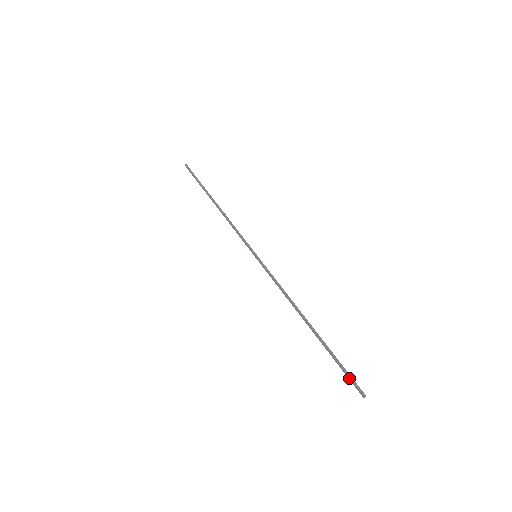
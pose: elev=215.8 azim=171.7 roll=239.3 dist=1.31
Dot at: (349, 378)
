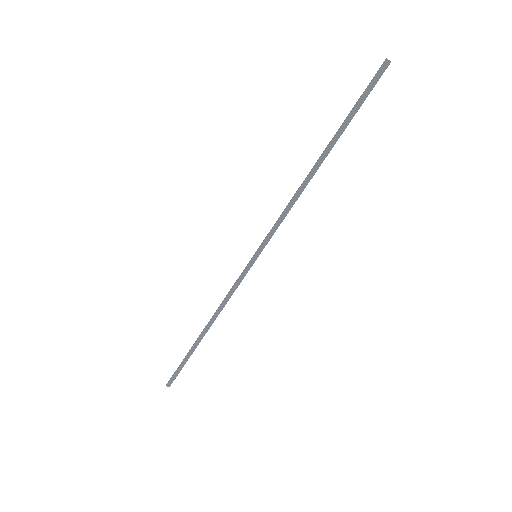
Dot at: (370, 85)
